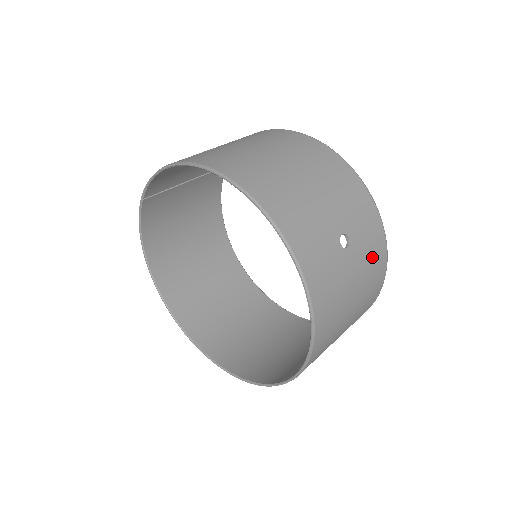
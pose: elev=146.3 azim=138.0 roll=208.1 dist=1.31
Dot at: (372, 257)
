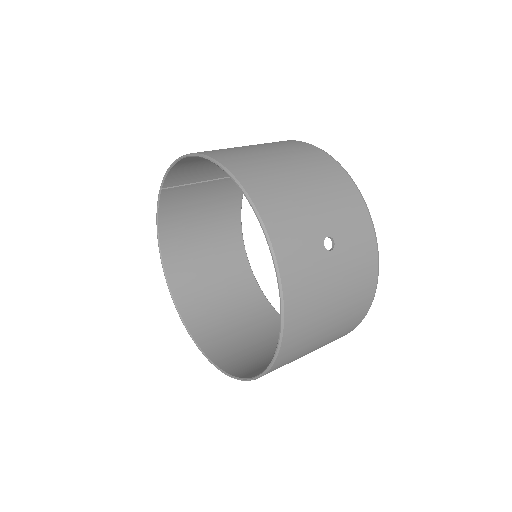
Dot at: (359, 267)
